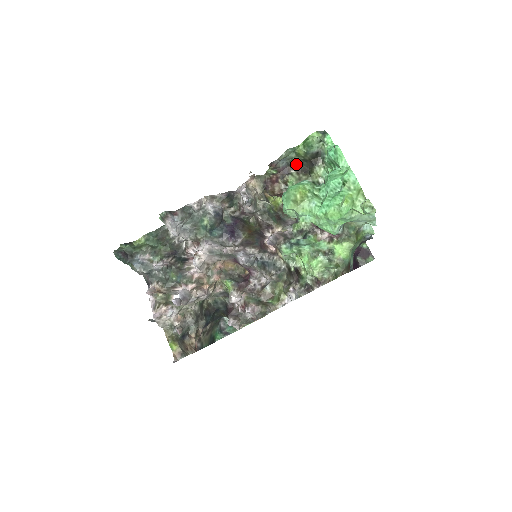
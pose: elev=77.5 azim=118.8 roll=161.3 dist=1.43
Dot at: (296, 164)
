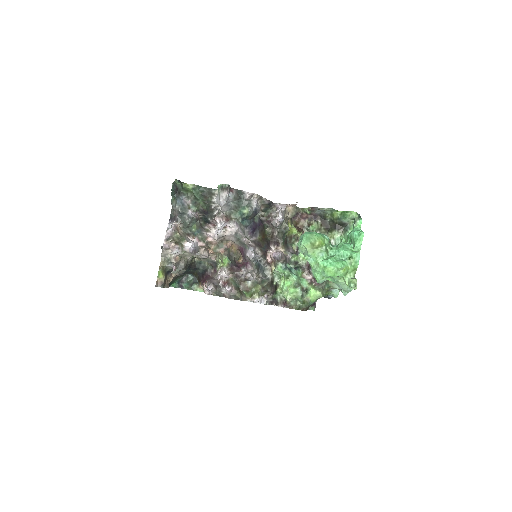
Dot at: (325, 218)
